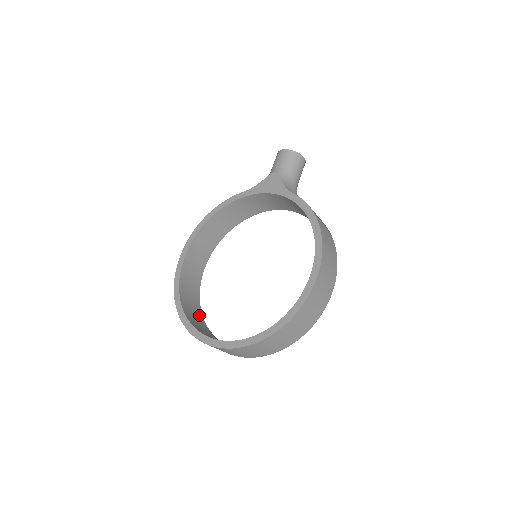
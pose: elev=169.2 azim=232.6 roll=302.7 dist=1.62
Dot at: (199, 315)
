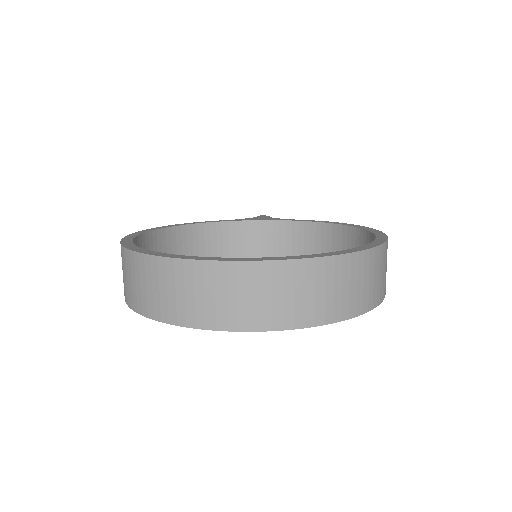
Dot at: occluded
